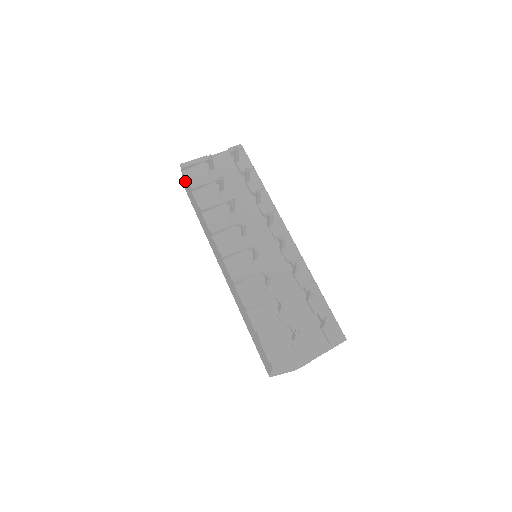
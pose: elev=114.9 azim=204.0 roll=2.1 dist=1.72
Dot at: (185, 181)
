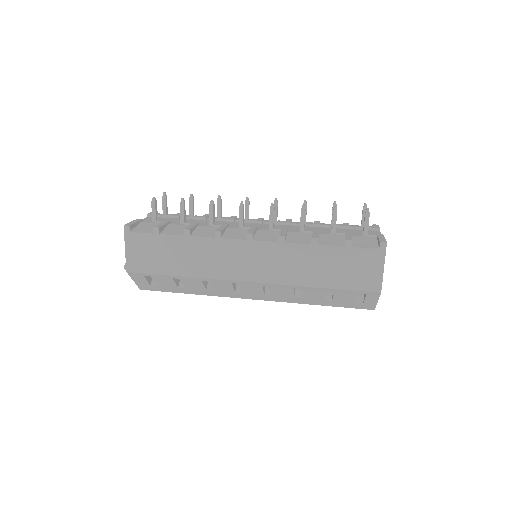
Dot at: (136, 243)
